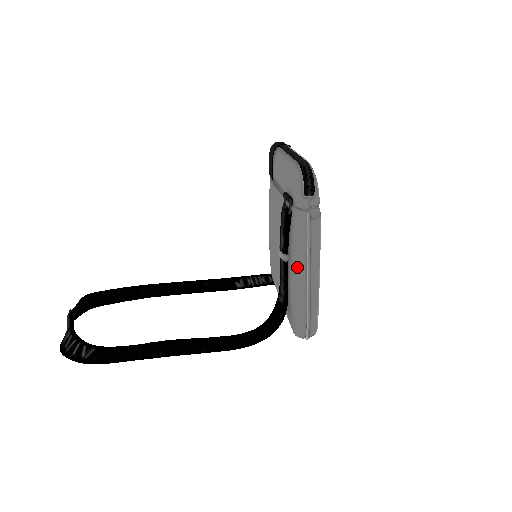
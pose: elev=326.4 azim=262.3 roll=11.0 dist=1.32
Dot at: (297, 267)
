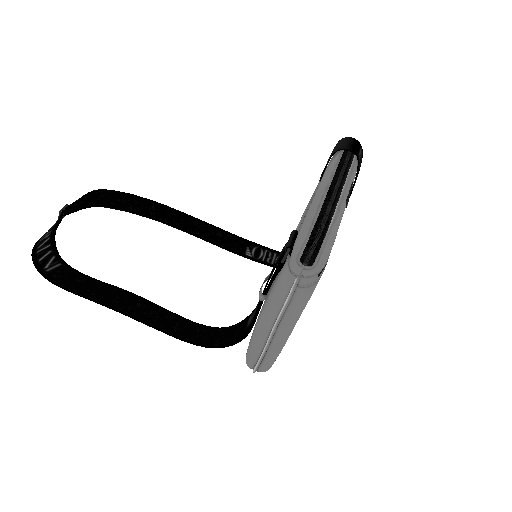
Dot at: (266, 315)
